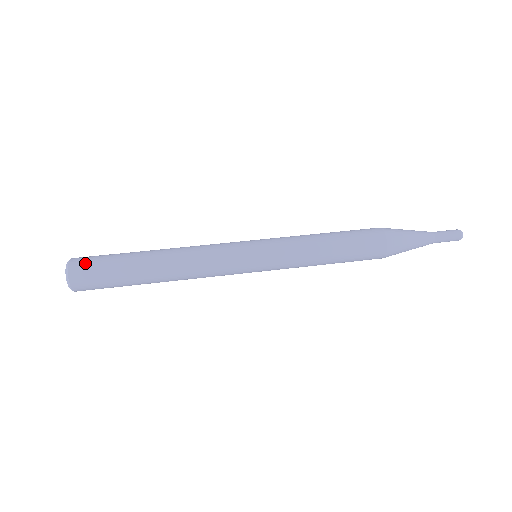
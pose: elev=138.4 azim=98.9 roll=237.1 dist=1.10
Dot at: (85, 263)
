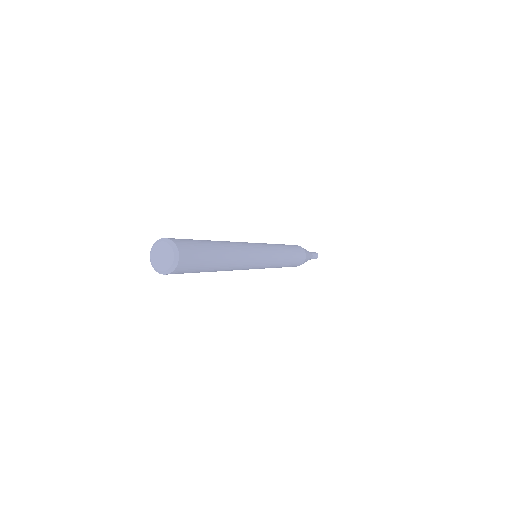
Dot at: (183, 241)
